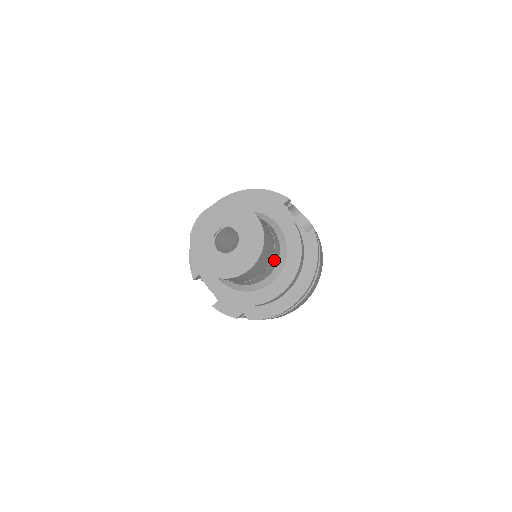
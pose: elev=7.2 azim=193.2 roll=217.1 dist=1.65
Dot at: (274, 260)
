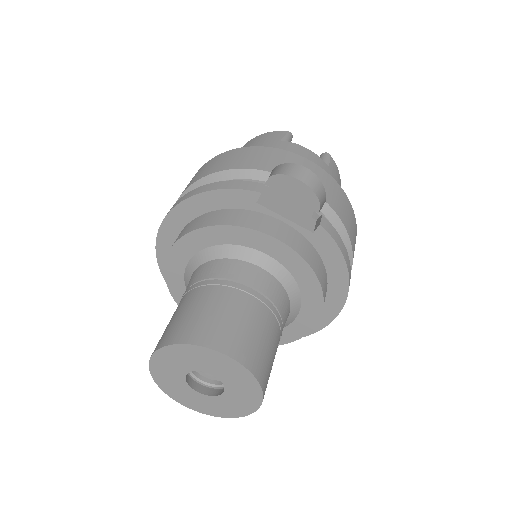
Dot at: (284, 316)
